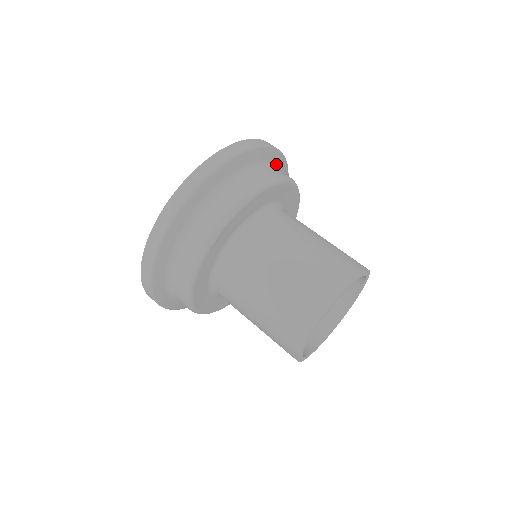
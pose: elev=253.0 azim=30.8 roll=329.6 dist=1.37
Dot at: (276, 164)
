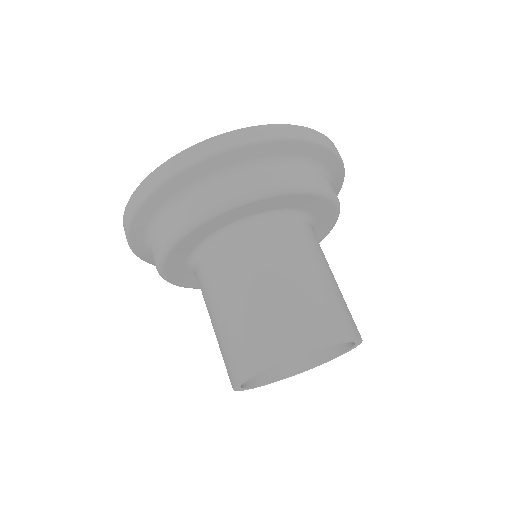
Dot at: occluded
